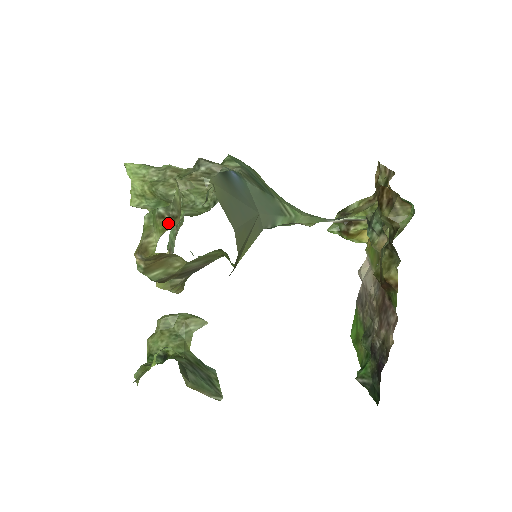
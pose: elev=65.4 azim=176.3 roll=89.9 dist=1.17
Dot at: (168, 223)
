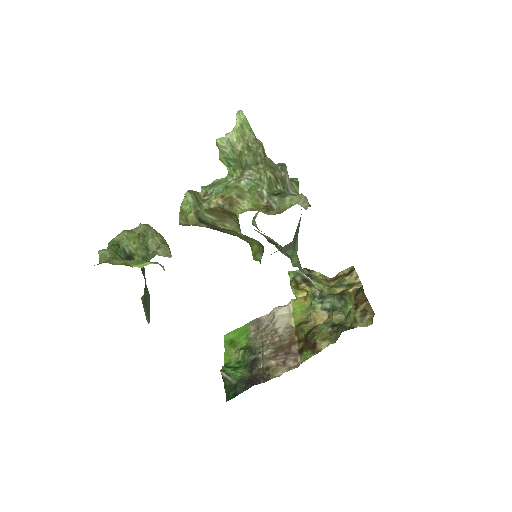
Dot at: (264, 206)
